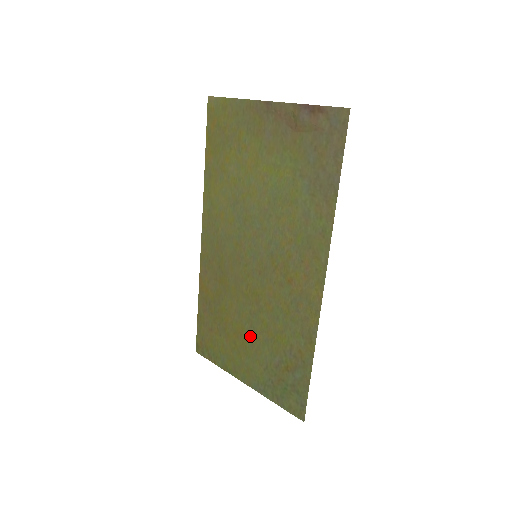
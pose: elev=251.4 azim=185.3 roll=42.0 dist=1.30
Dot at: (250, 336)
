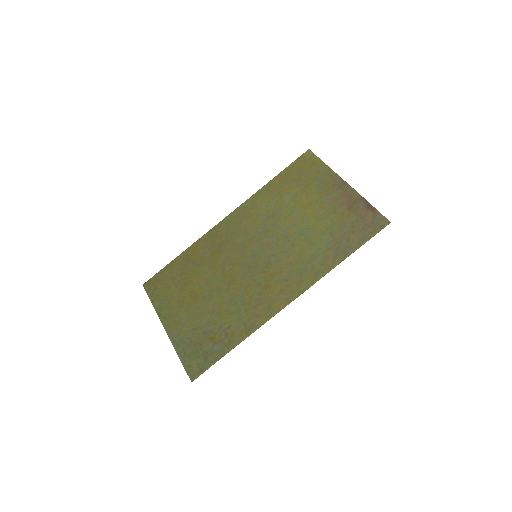
Dot at: (202, 301)
